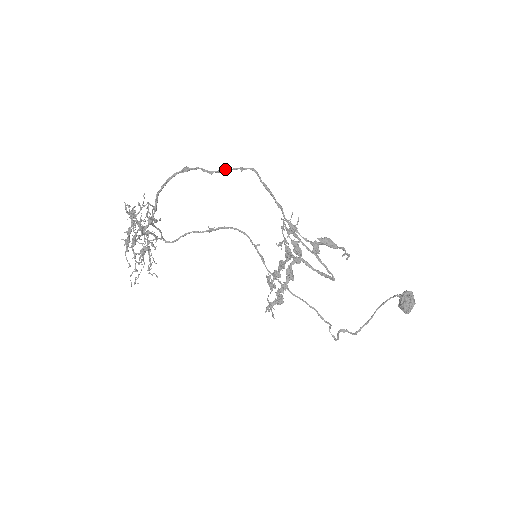
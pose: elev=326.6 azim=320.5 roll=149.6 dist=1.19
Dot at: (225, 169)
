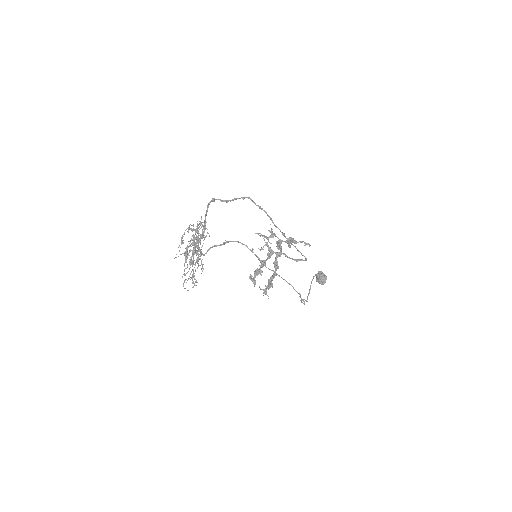
Dot at: (235, 198)
